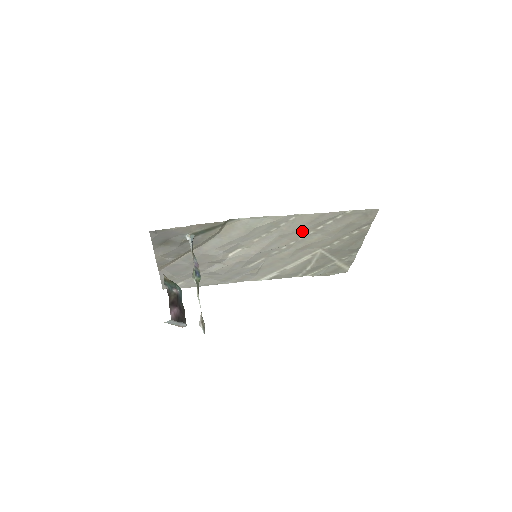
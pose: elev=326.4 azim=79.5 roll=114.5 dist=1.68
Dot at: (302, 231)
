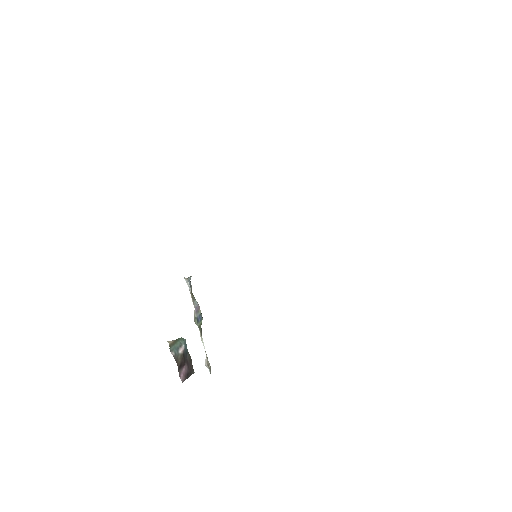
Dot at: occluded
